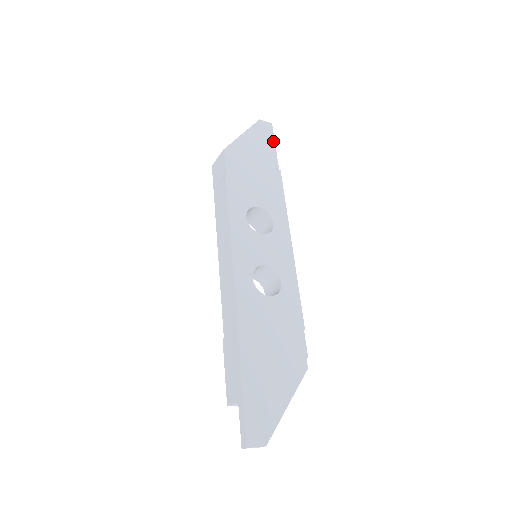
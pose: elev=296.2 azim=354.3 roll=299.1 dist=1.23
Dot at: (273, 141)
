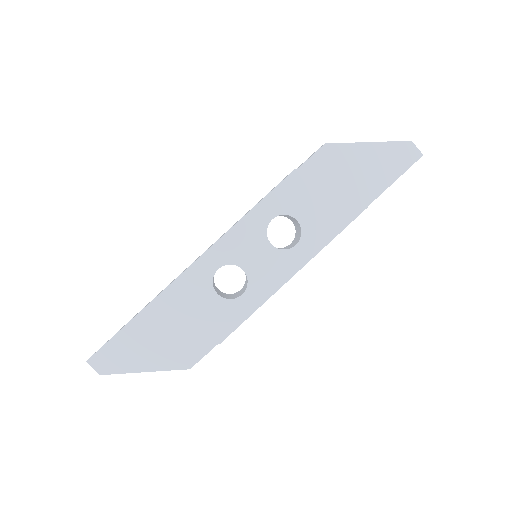
Dot at: (400, 173)
